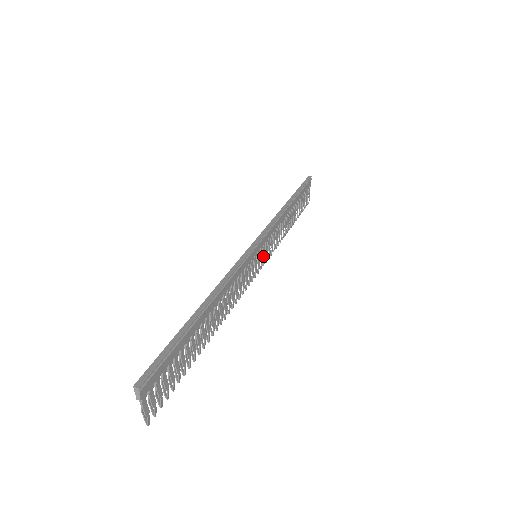
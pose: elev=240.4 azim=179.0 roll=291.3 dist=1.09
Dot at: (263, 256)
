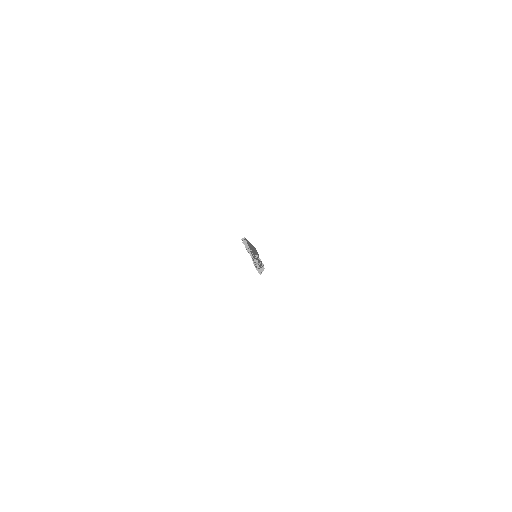
Dot at: occluded
